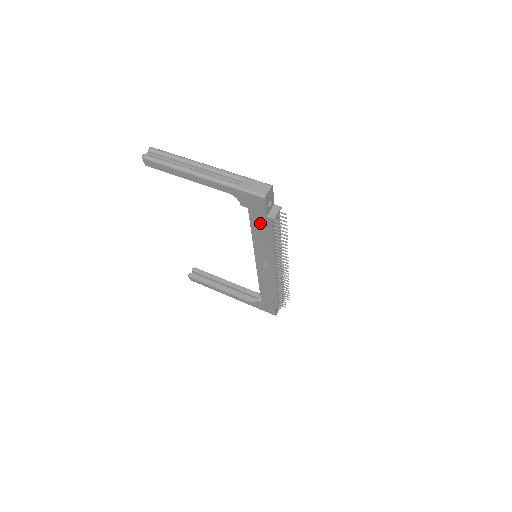
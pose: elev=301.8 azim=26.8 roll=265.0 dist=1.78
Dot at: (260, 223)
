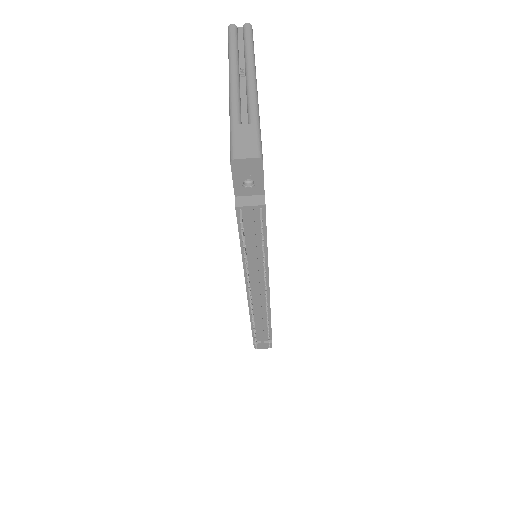
Dot at: occluded
